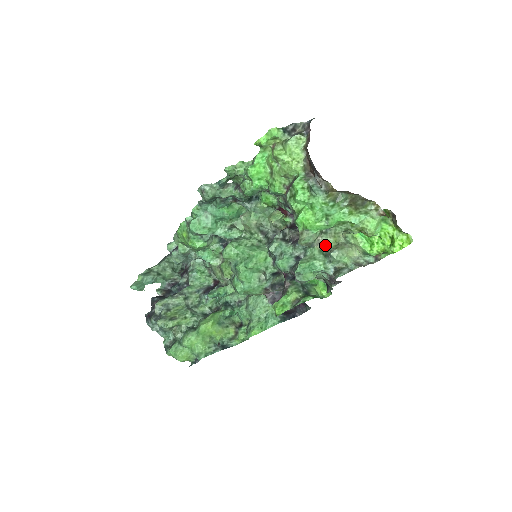
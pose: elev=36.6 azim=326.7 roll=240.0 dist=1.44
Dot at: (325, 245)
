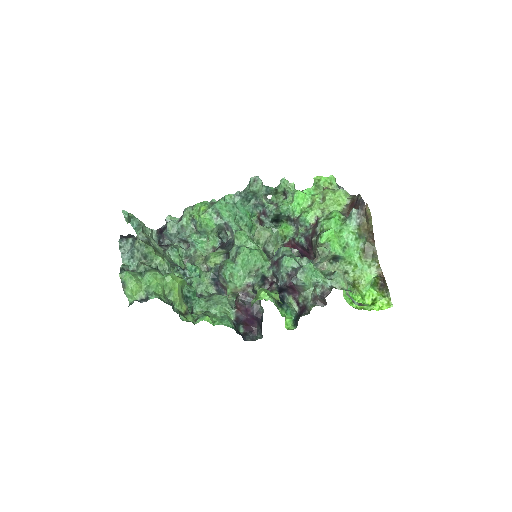
Dot at: occluded
